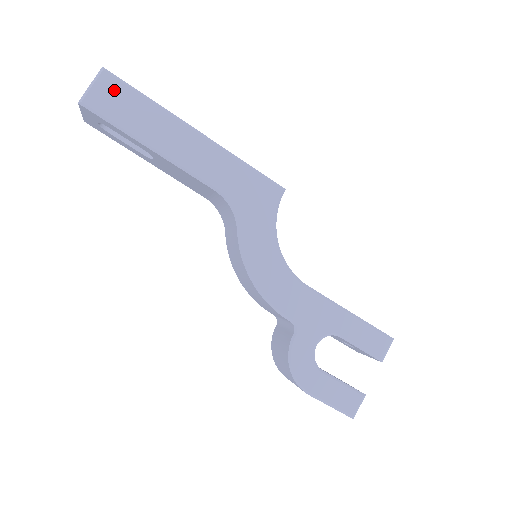
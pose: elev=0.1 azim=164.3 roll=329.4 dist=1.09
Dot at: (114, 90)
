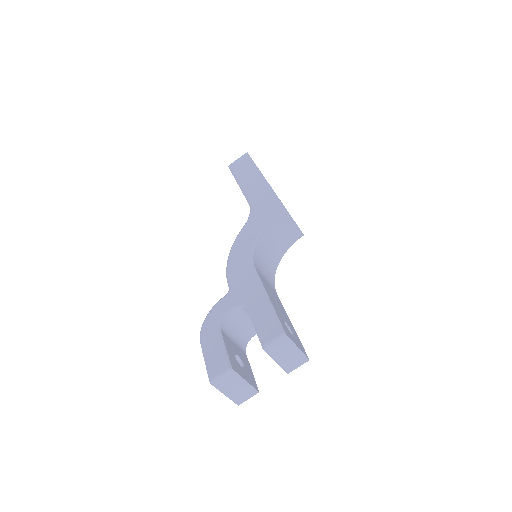
Dot at: (244, 160)
